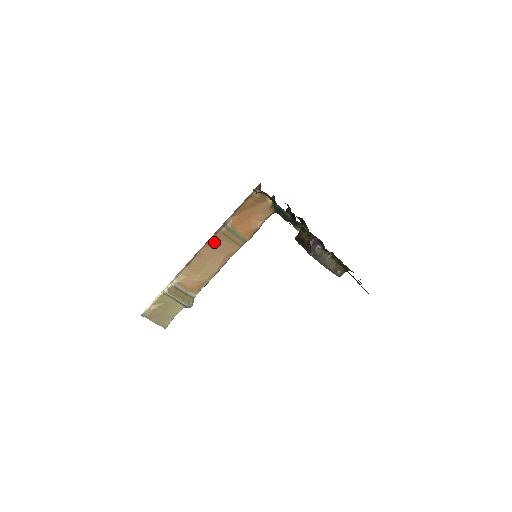
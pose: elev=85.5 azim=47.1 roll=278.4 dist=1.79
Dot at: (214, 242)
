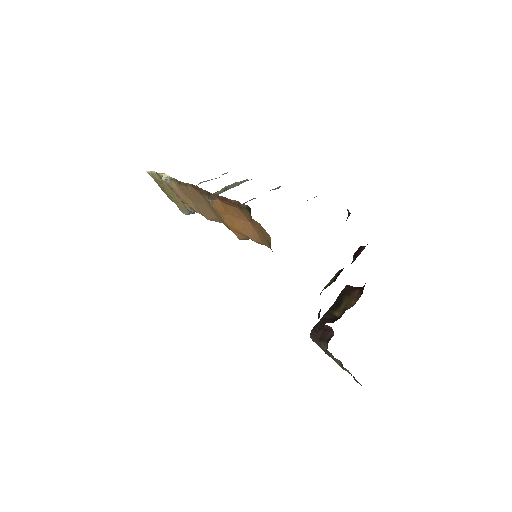
Dot at: occluded
